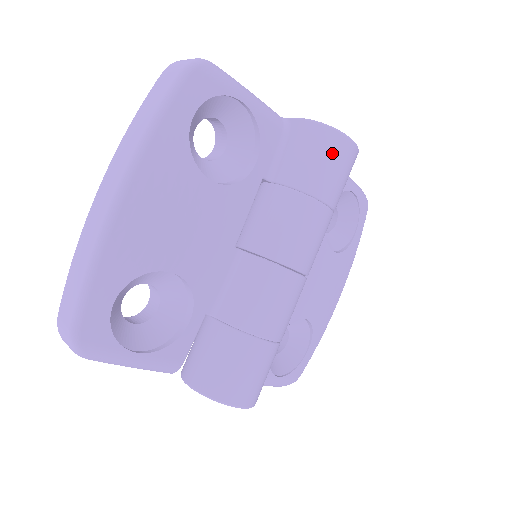
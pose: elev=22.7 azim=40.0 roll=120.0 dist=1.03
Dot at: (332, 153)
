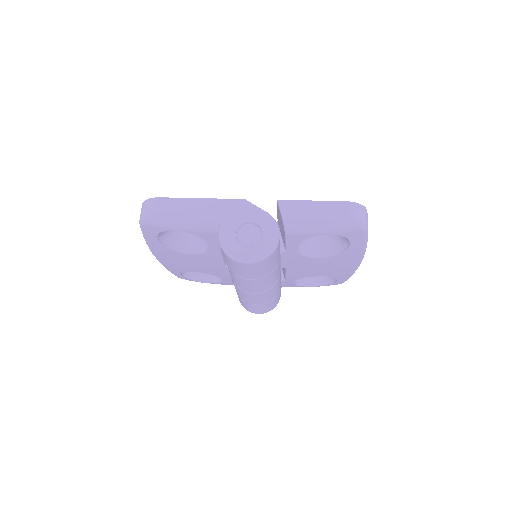
Dot at: (236, 266)
